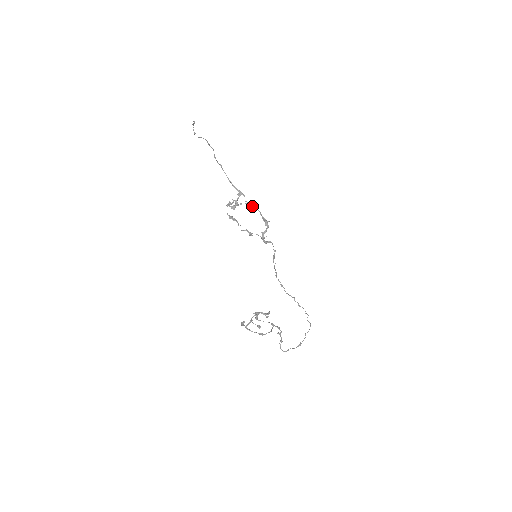
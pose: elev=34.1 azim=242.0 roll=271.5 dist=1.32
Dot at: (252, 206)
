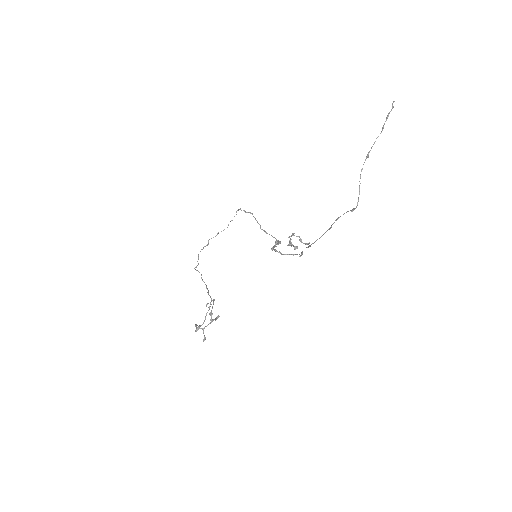
Dot at: (301, 255)
